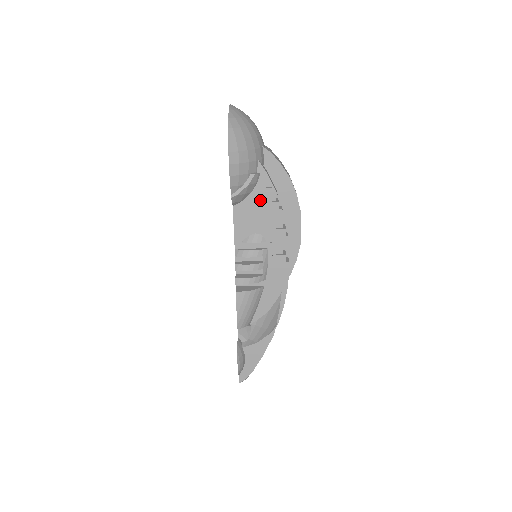
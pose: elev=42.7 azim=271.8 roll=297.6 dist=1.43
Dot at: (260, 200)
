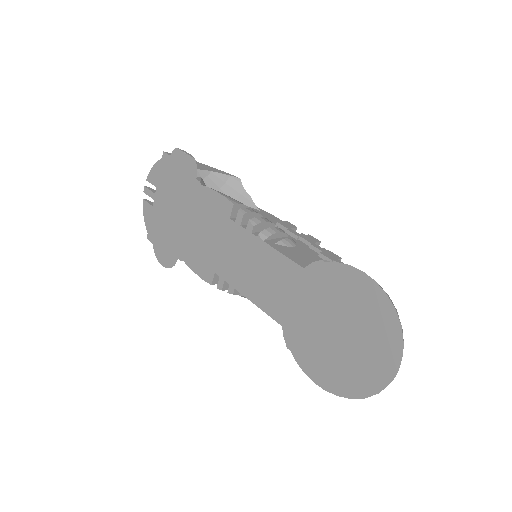
Dot at: occluded
